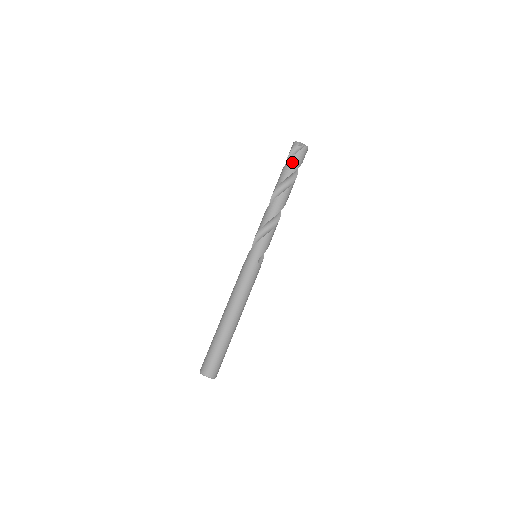
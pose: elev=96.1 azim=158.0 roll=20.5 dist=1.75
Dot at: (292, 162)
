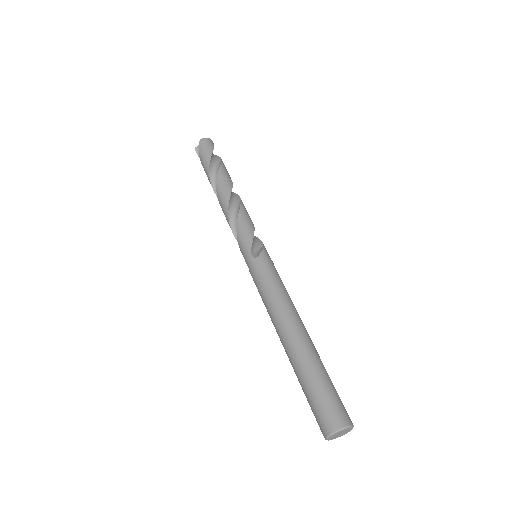
Dot at: (202, 162)
